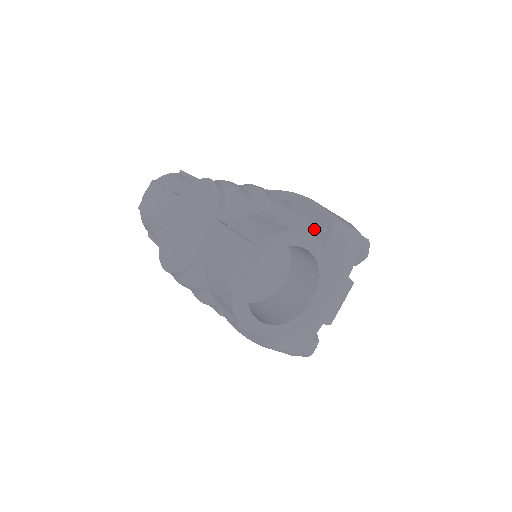
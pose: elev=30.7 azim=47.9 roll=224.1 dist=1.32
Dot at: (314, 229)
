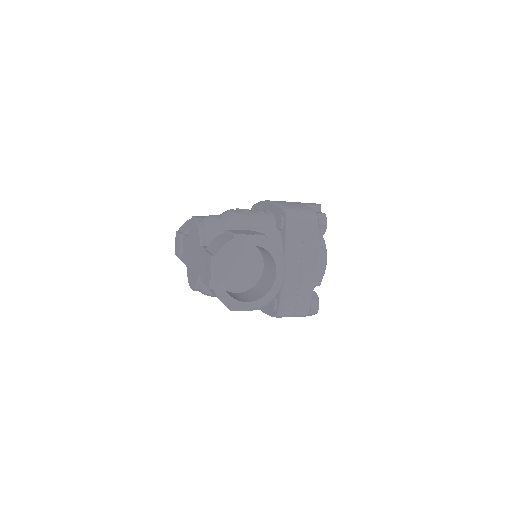
Dot at: (277, 223)
